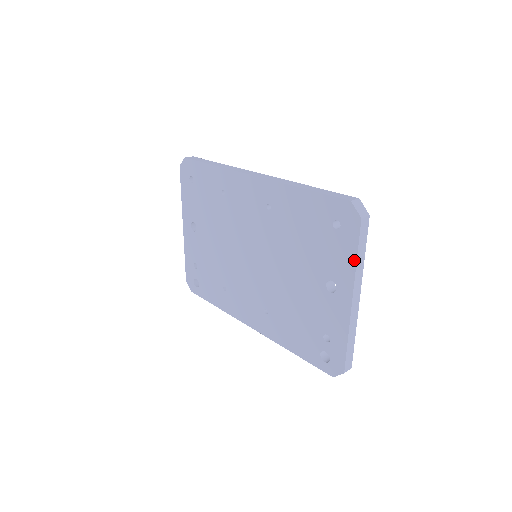
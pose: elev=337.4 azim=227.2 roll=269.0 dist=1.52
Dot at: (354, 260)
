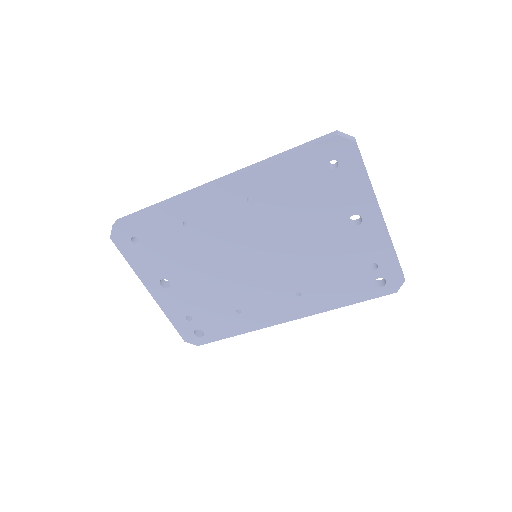
Dot at: (367, 182)
